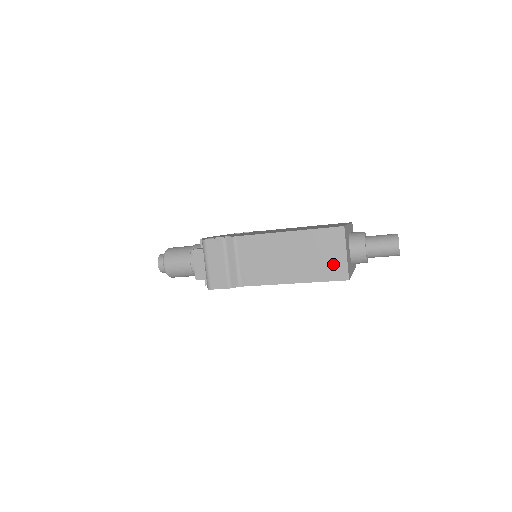
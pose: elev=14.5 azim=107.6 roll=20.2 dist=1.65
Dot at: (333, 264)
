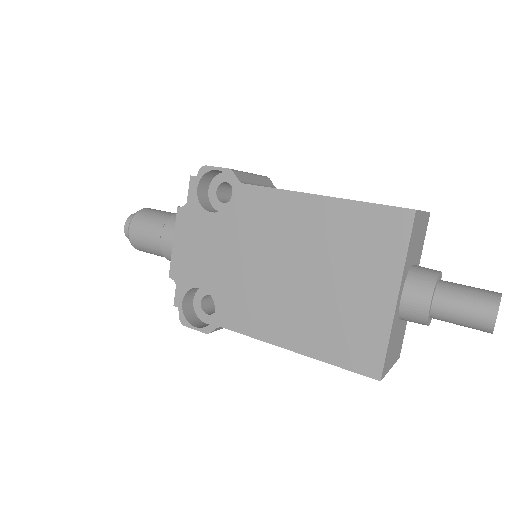
Dot at: occluded
